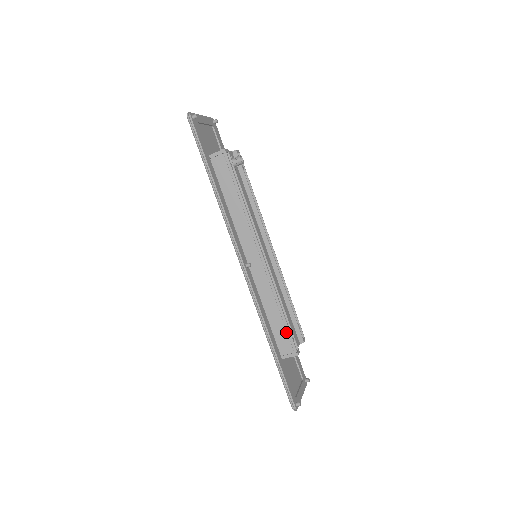
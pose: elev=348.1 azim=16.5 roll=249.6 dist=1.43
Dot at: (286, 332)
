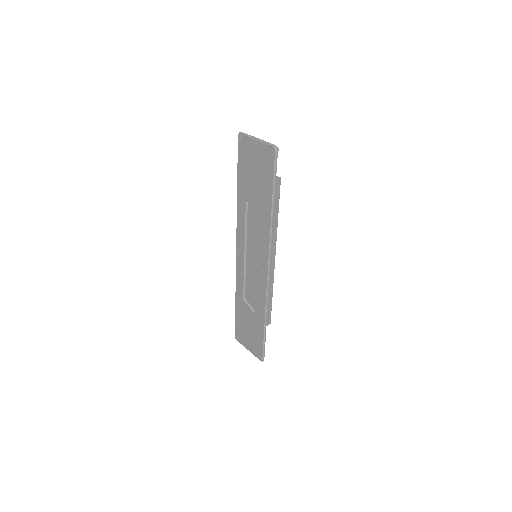
Dot at: (270, 310)
